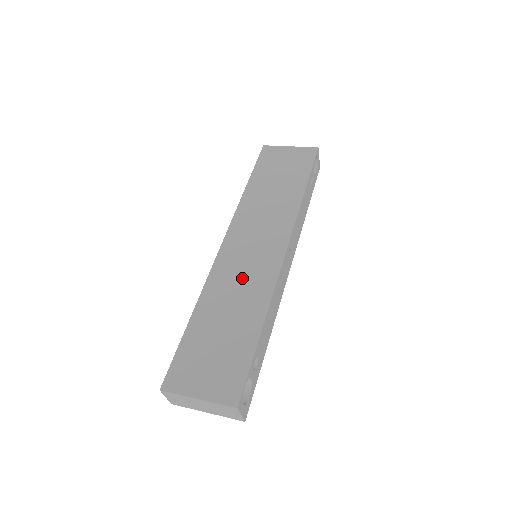
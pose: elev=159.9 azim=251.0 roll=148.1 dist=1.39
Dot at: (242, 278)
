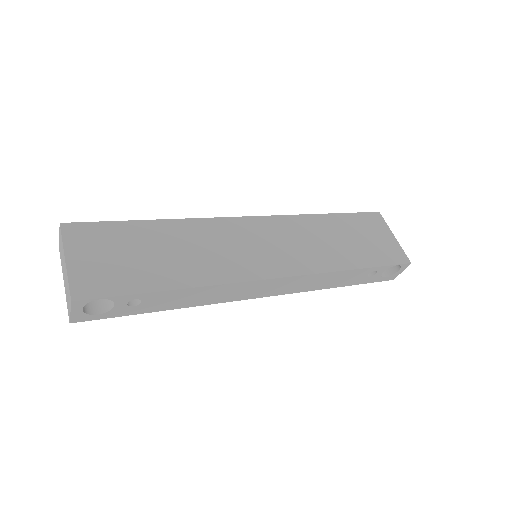
Dot at: (221, 249)
